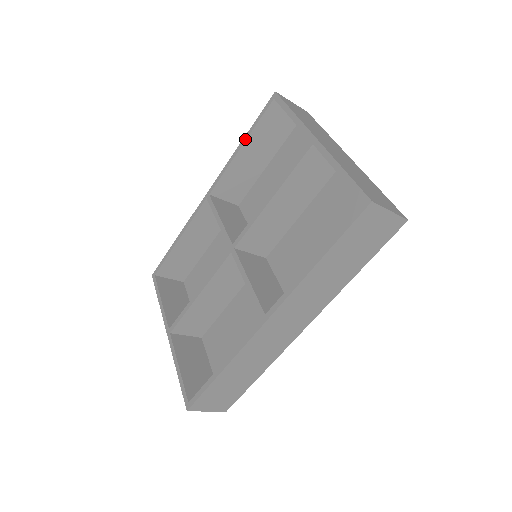
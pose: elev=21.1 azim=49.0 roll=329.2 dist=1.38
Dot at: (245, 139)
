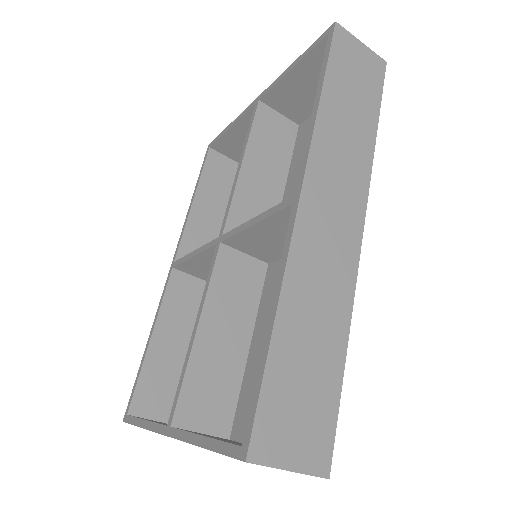
Dot at: (195, 191)
